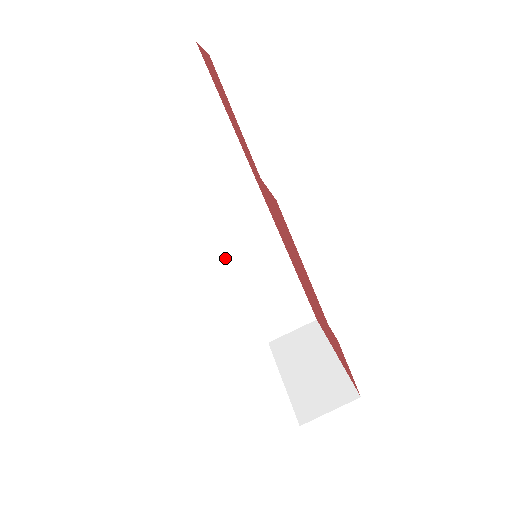
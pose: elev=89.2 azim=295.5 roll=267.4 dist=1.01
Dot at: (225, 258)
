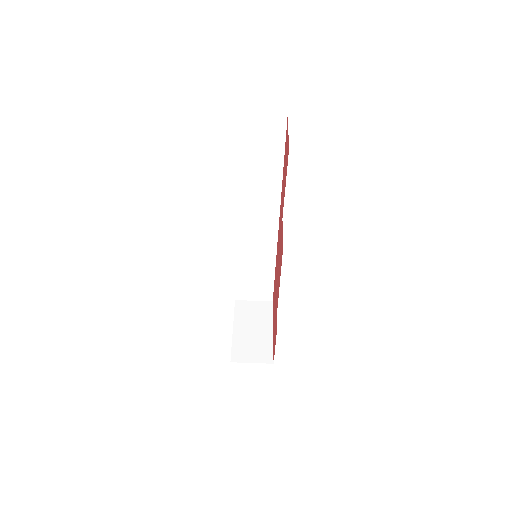
Dot at: (236, 241)
